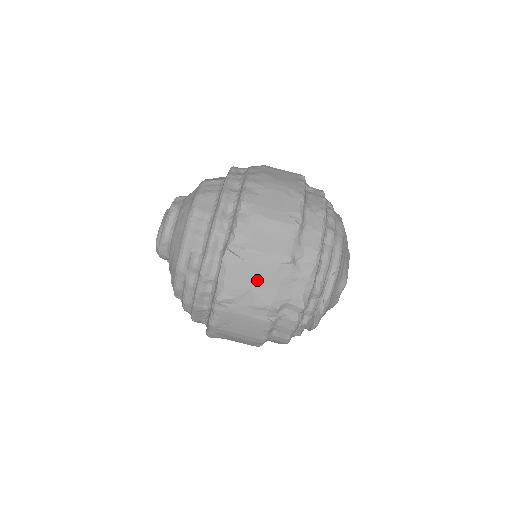
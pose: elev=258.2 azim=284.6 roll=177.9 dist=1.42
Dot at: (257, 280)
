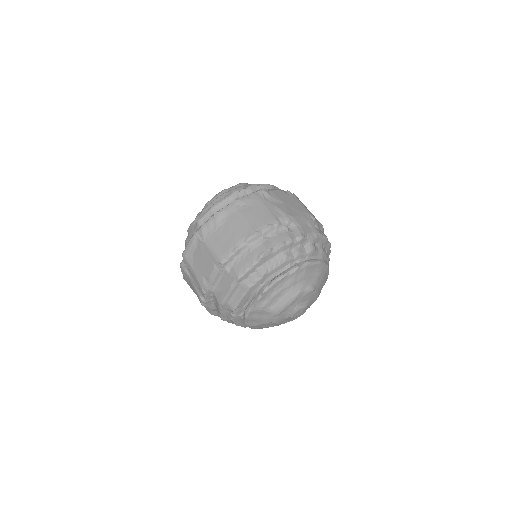
Dot at: (291, 205)
